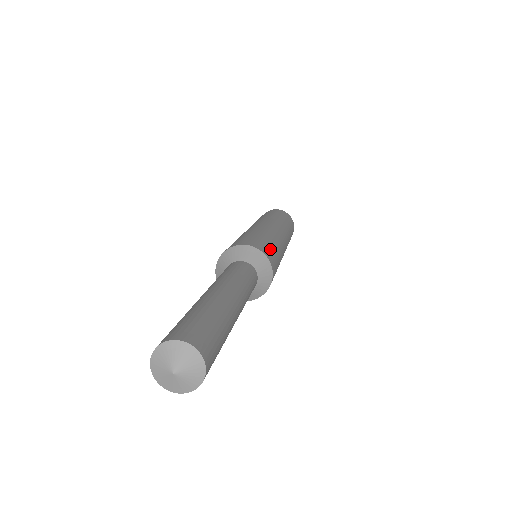
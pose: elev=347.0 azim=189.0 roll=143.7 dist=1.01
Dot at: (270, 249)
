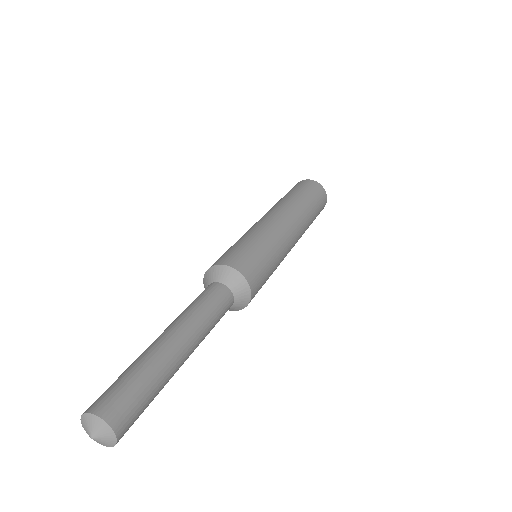
Dot at: (263, 280)
